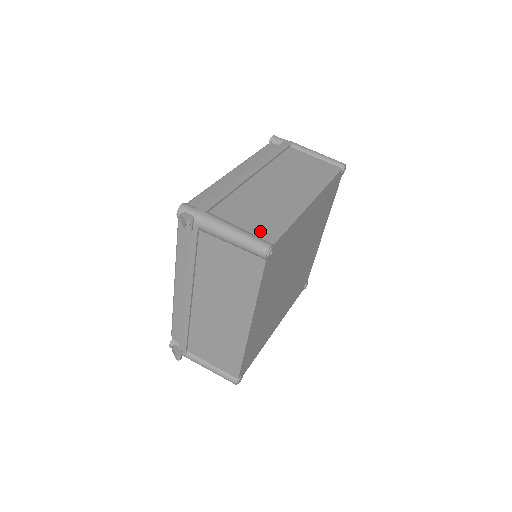
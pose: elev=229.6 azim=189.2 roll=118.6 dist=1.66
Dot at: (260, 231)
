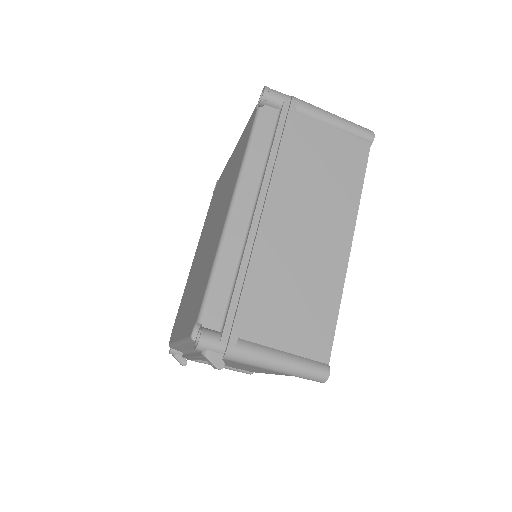
Dot at: (308, 345)
